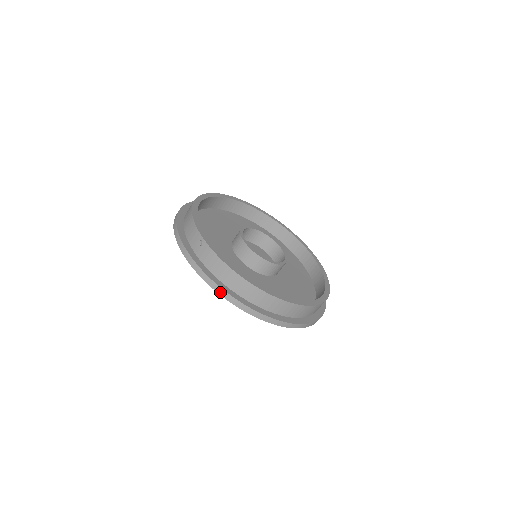
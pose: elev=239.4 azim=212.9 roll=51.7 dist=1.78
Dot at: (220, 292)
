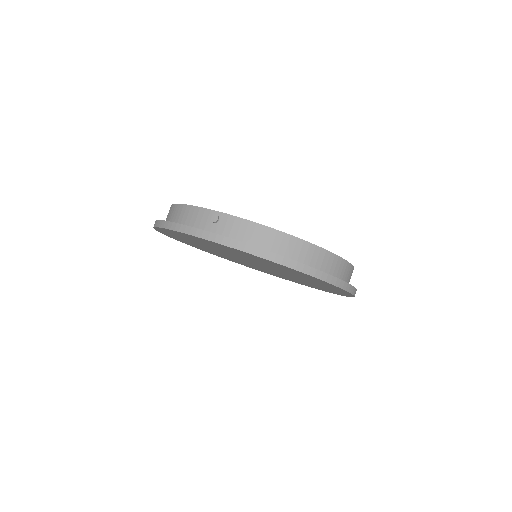
Dot at: (267, 256)
